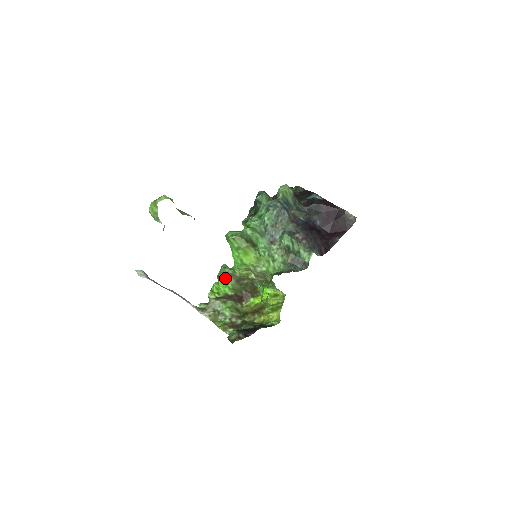
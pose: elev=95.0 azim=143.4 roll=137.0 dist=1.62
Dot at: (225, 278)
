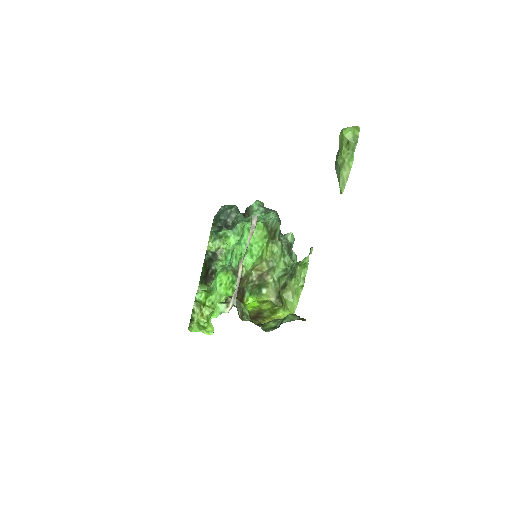
Dot at: (234, 276)
